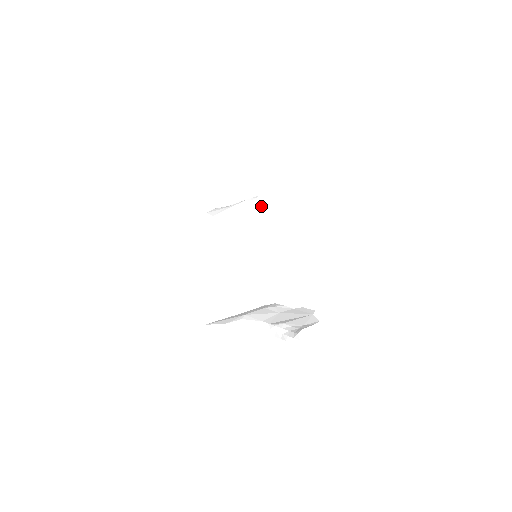
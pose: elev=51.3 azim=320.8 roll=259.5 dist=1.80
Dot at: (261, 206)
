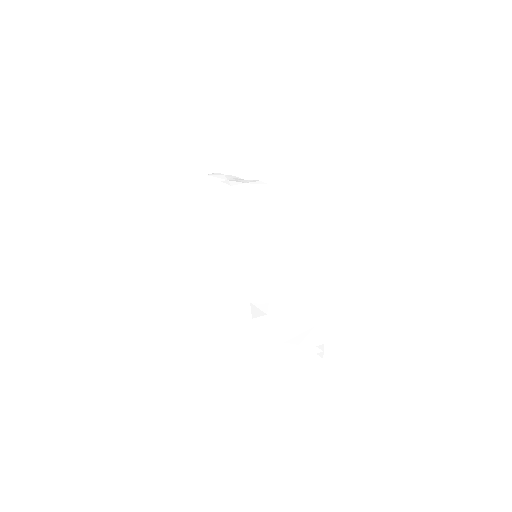
Dot at: (267, 203)
